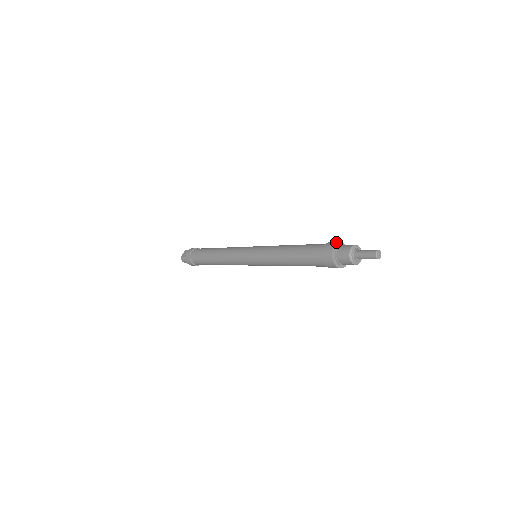
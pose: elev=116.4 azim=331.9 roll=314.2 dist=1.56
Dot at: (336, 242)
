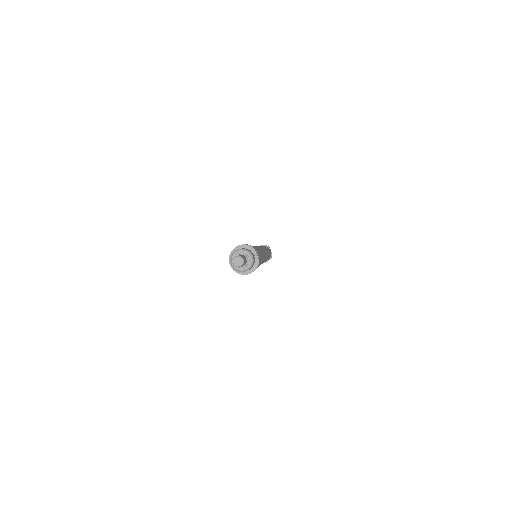
Dot at: (246, 244)
